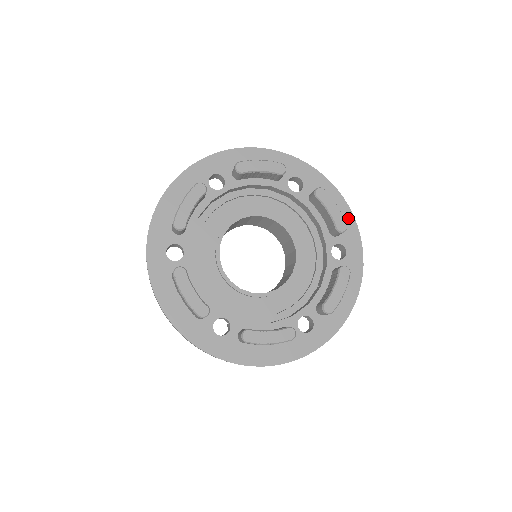
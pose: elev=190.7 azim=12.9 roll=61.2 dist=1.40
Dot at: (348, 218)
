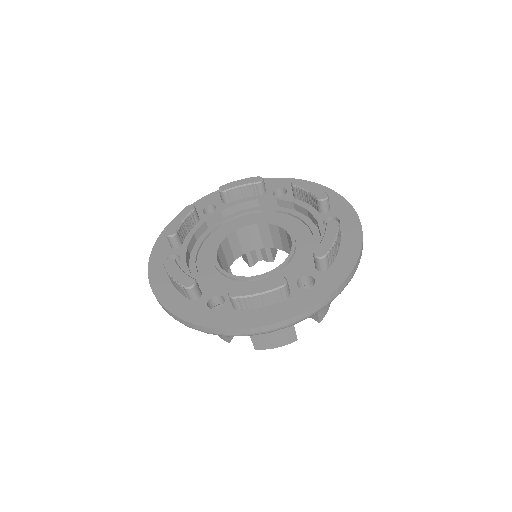
Dot at: (336, 198)
